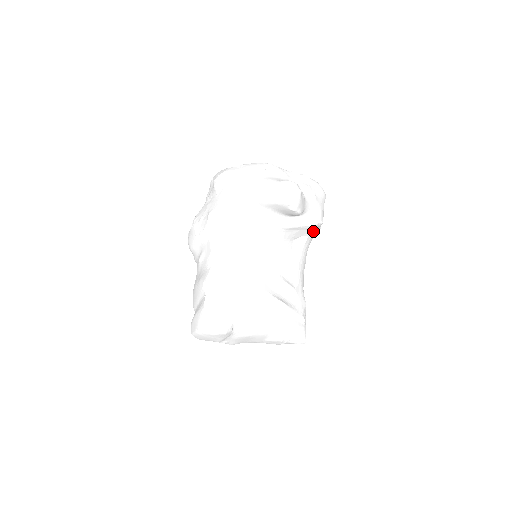
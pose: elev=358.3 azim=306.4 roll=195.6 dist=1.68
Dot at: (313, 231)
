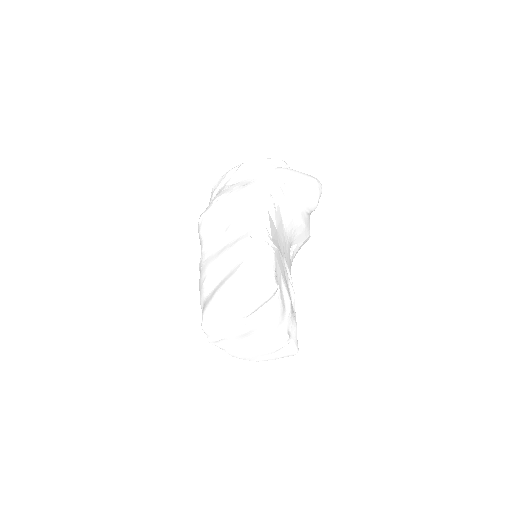
Dot at: (302, 245)
